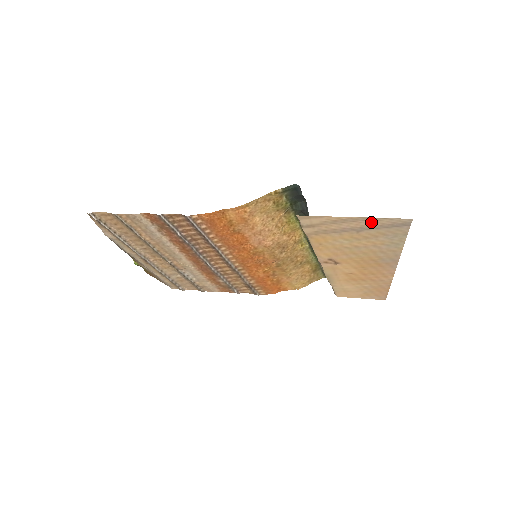
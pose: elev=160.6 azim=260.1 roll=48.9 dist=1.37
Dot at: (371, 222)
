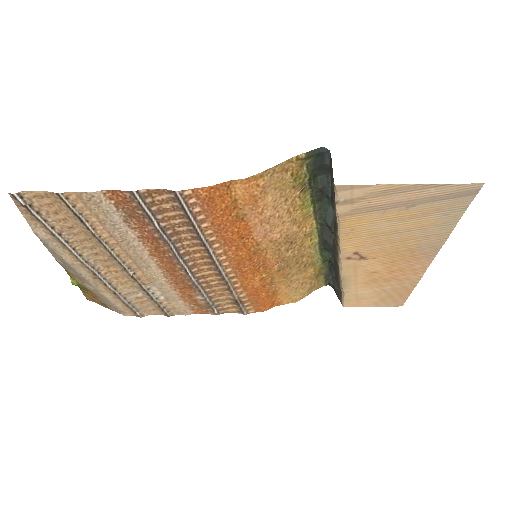
Dot at: (430, 191)
